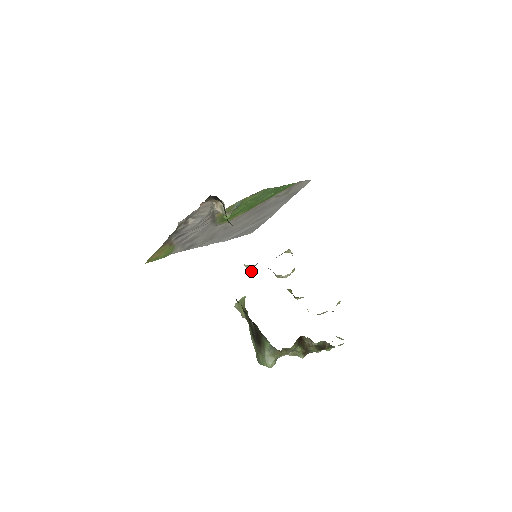
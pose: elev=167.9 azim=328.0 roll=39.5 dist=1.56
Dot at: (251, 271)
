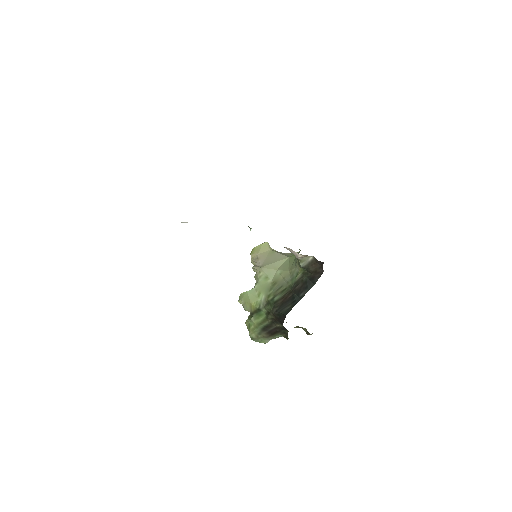
Dot at: (257, 273)
